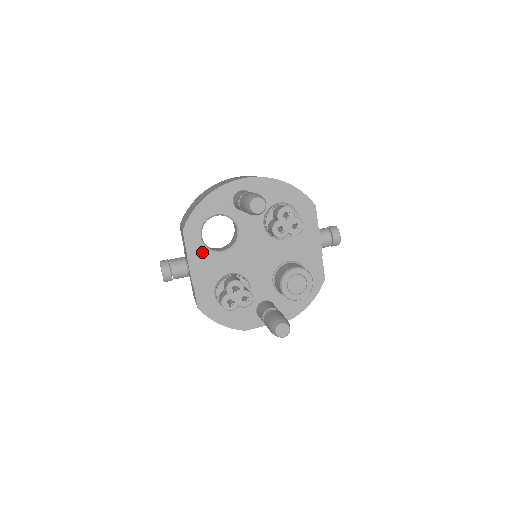
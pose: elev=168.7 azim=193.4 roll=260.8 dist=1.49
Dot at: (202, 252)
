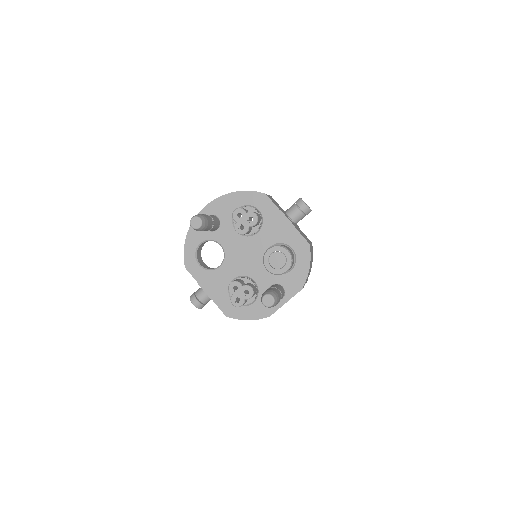
Dot at: (206, 275)
